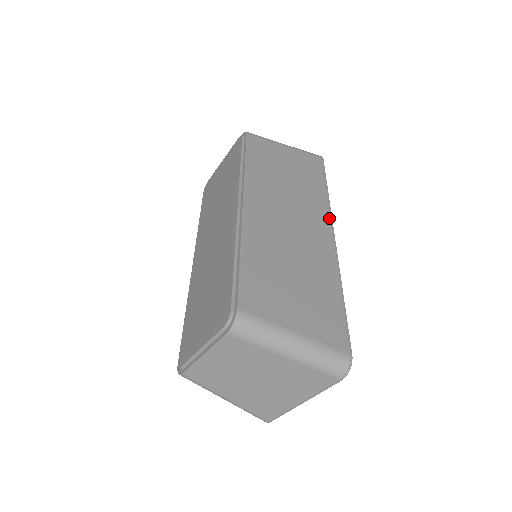
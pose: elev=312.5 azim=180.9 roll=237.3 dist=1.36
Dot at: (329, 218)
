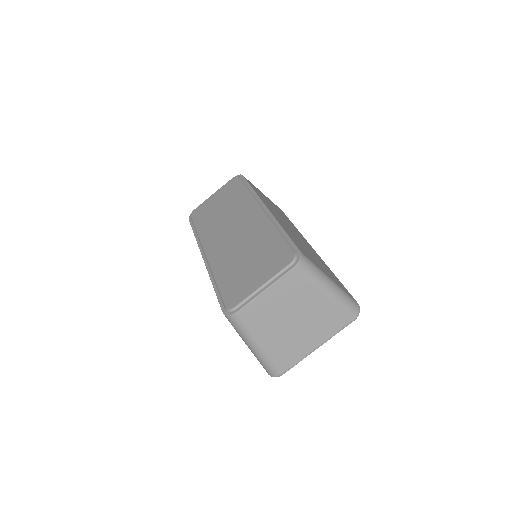
Dot at: (305, 239)
